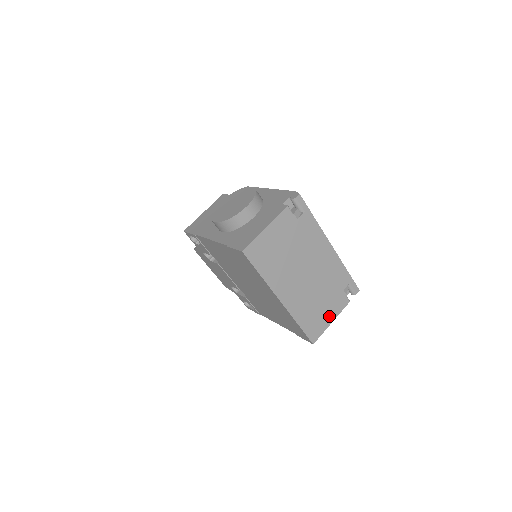
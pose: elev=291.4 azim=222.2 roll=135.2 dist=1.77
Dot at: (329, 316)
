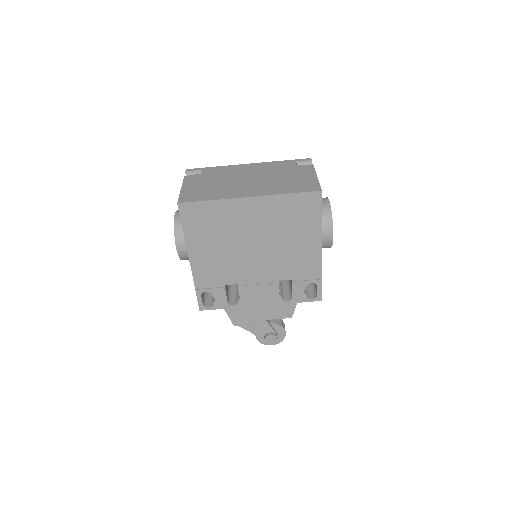
Dot at: (308, 177)
